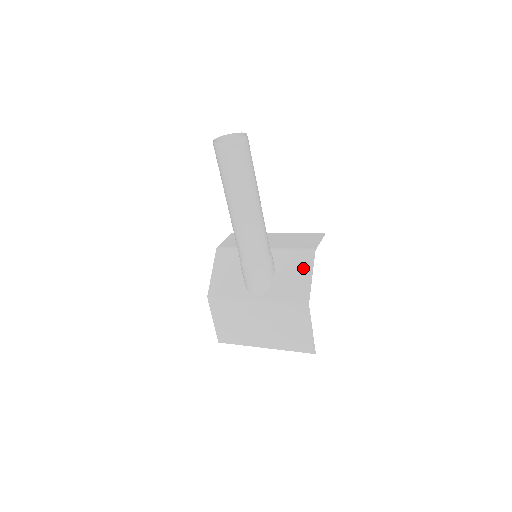
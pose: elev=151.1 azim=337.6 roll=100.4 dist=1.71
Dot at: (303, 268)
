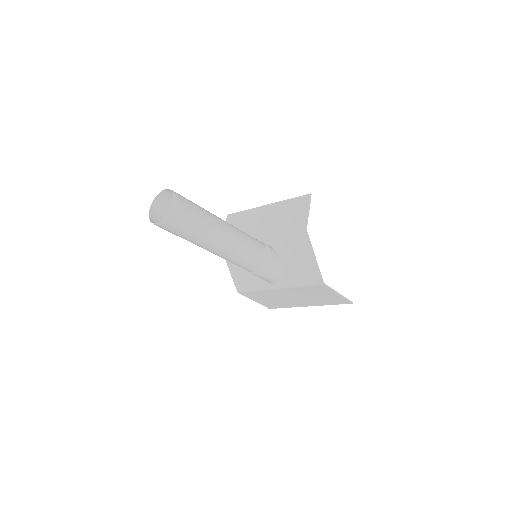
Dot at: (303, 251)
